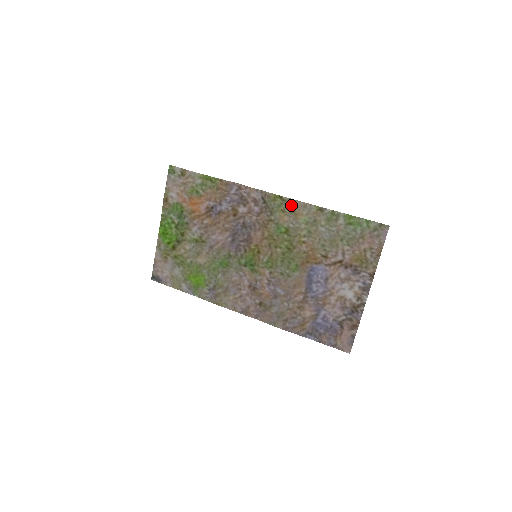
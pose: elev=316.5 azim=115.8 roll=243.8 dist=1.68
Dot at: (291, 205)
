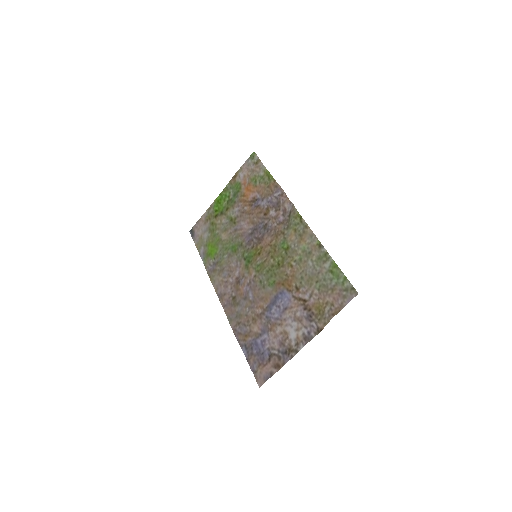
Dot at: (303, 229)
